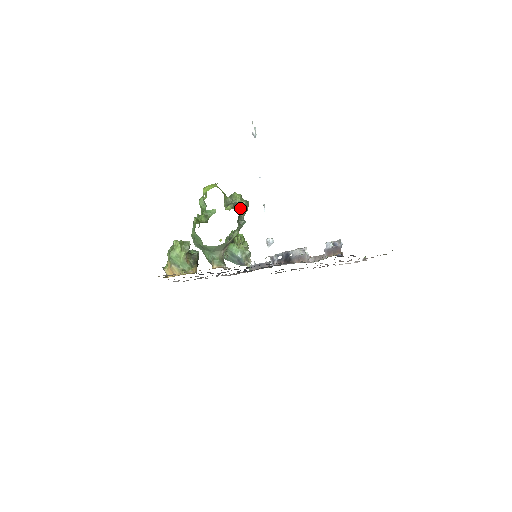
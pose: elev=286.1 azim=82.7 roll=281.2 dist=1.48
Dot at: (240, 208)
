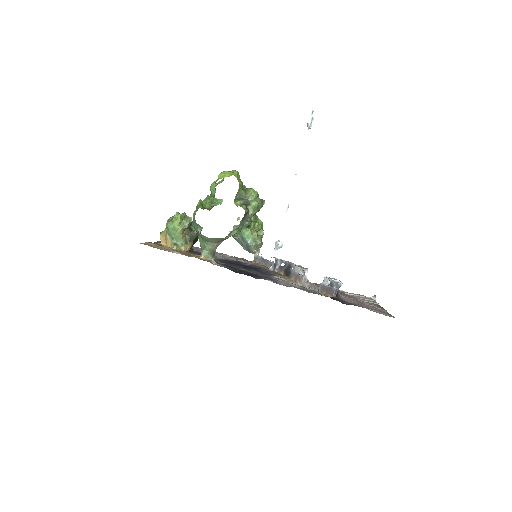
Dot at: (250, 207)
